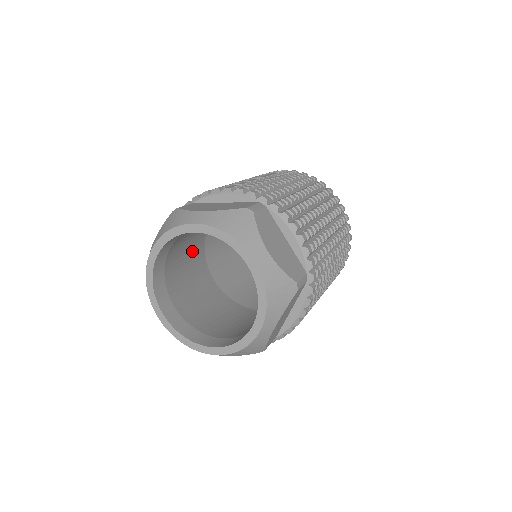
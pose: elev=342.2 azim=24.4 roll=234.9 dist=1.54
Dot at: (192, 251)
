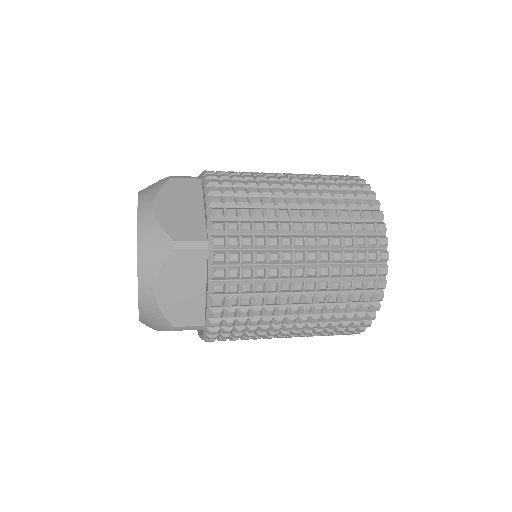
Dot at: occluded
